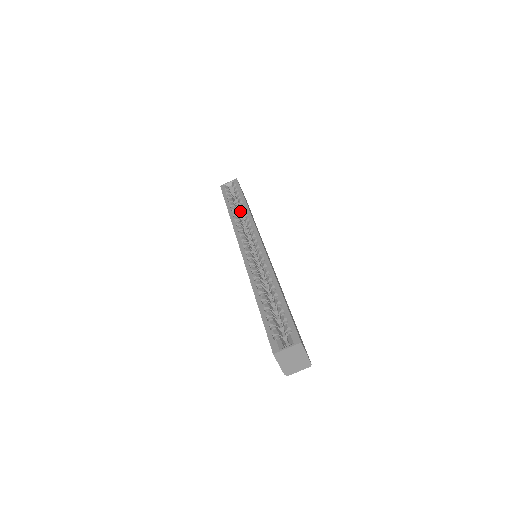
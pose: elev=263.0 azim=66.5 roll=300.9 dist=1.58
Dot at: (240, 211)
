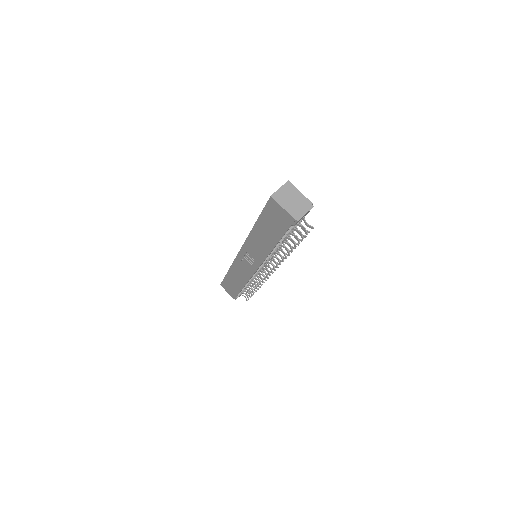
Dot at: occluded
